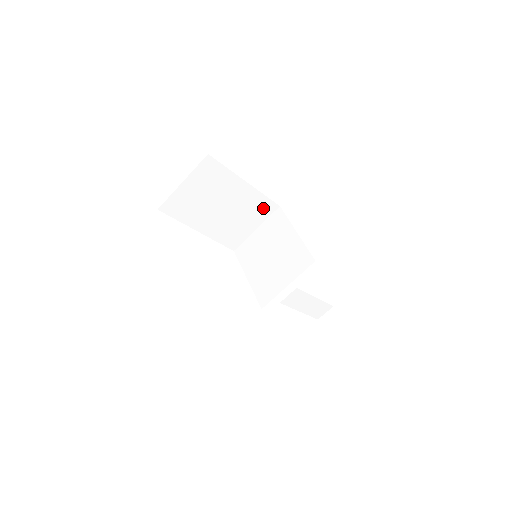
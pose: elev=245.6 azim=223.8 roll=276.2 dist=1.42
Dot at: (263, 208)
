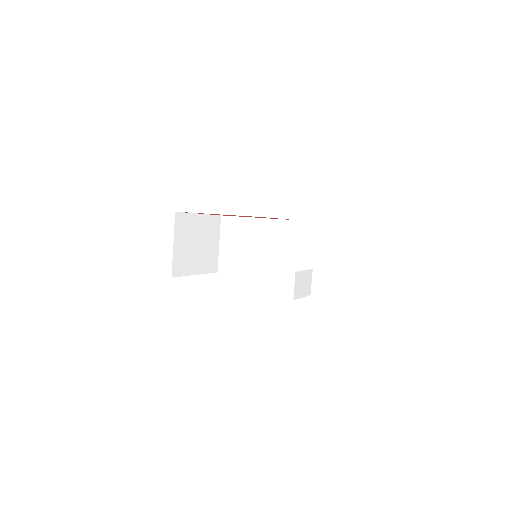
Dot at: (287, 230)
